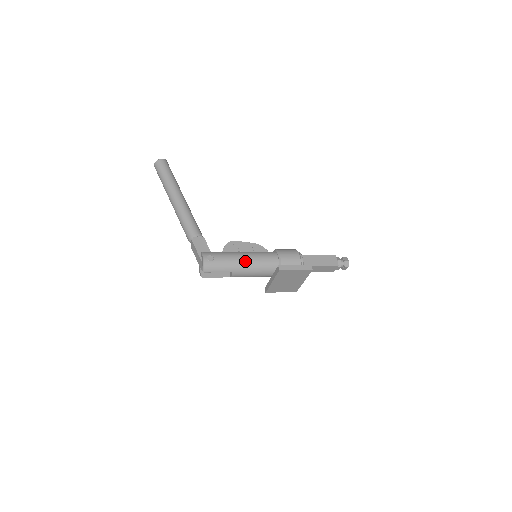
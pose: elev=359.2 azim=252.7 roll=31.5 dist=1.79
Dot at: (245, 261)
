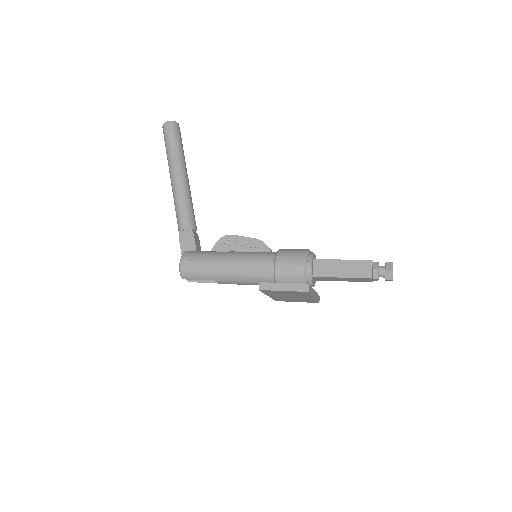
Dot at: (229, 268)
